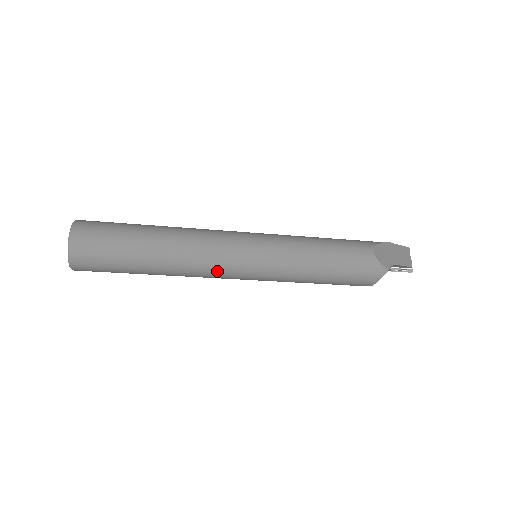
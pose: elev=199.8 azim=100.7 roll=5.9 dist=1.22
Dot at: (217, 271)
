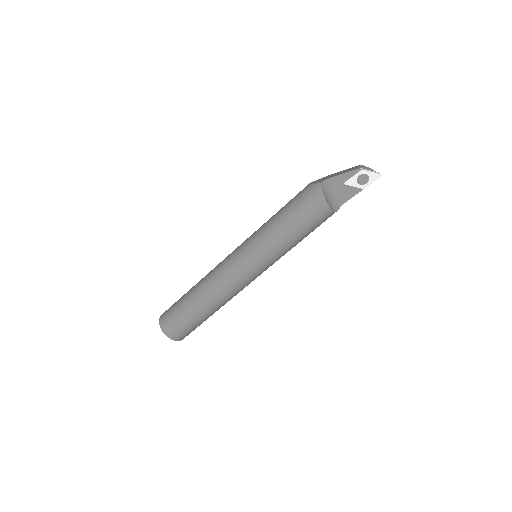
Dot at: (227, 276)
